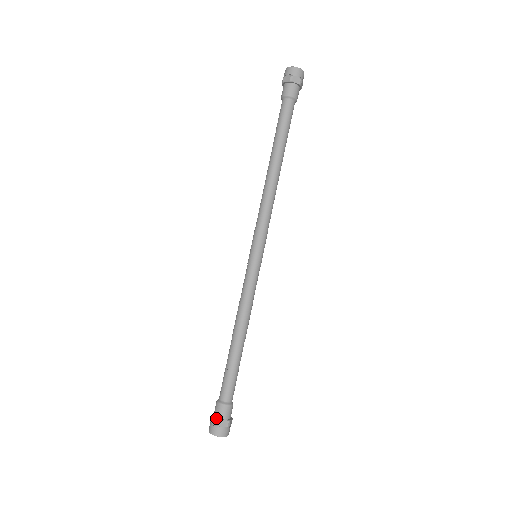
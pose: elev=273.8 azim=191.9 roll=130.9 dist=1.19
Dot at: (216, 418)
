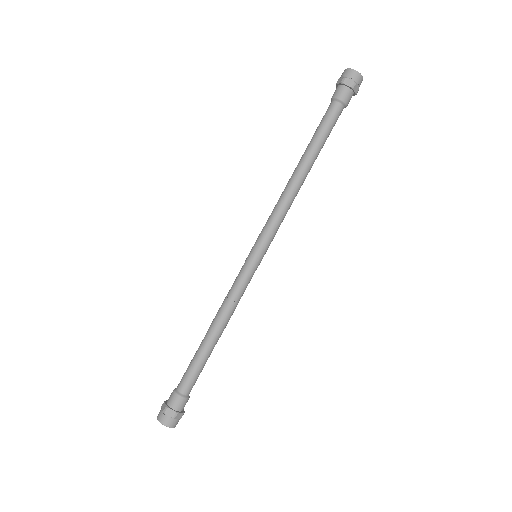
Dot at: (165, 404)
